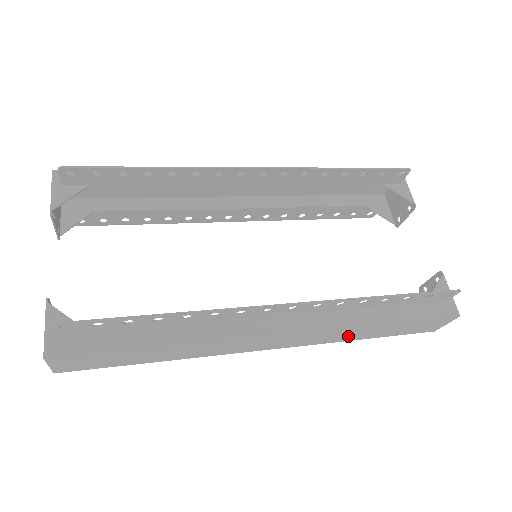
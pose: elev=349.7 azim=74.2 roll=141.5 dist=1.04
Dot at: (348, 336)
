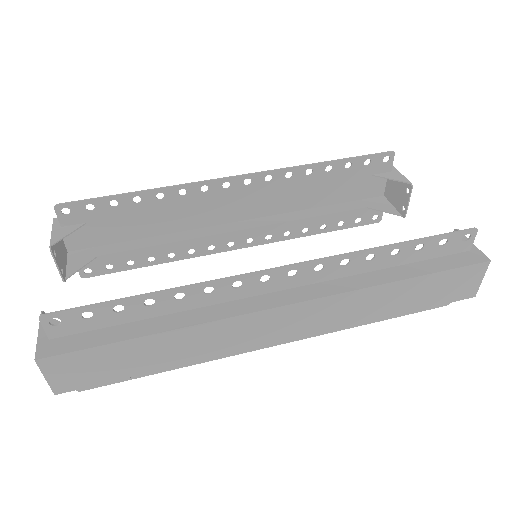
Dot at: (371, 309)
